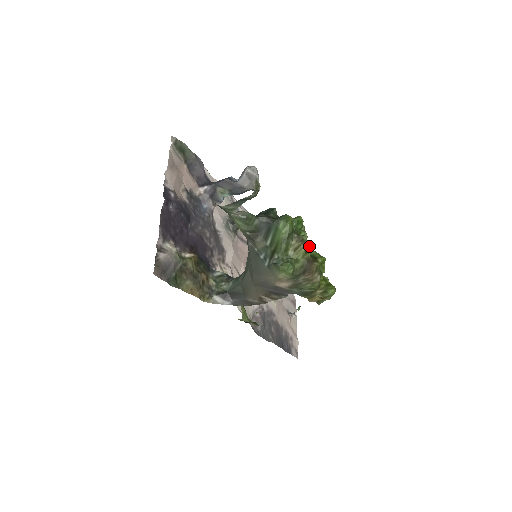
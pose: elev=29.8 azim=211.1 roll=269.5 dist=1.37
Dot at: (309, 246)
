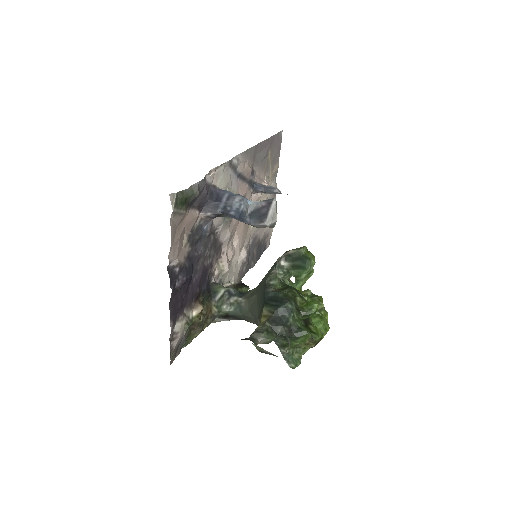
Dot at: (319, 339)
